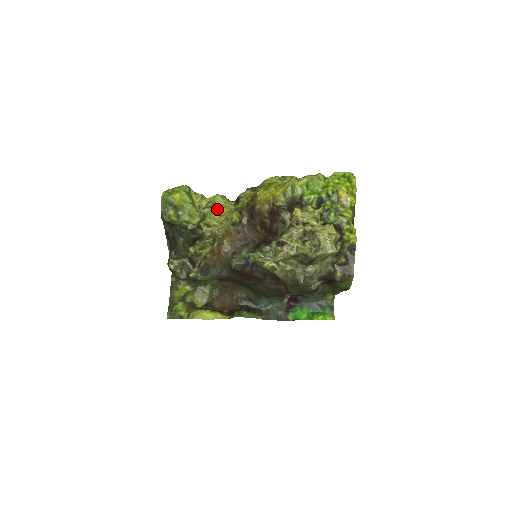
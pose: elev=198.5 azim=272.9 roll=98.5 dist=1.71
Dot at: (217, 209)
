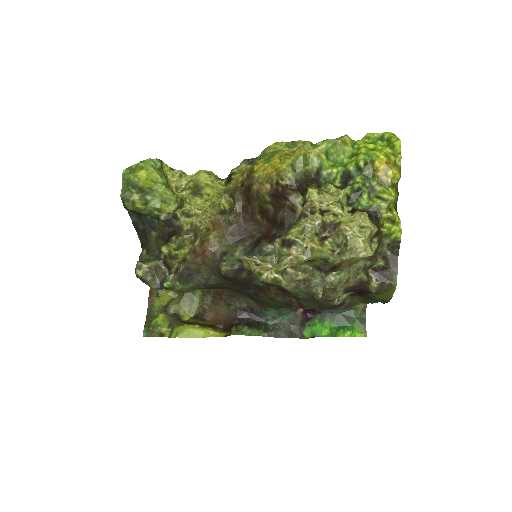
Dot at: (201, 191)
